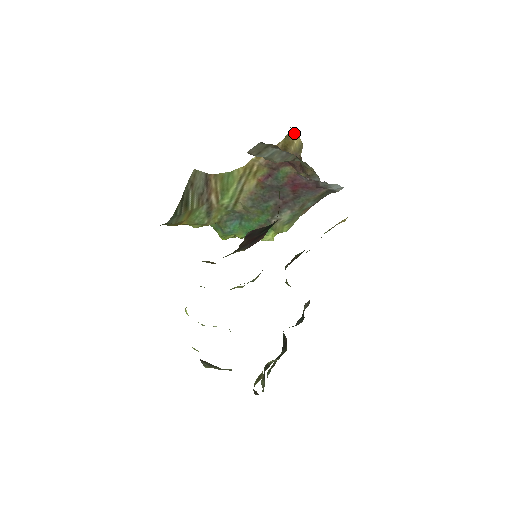
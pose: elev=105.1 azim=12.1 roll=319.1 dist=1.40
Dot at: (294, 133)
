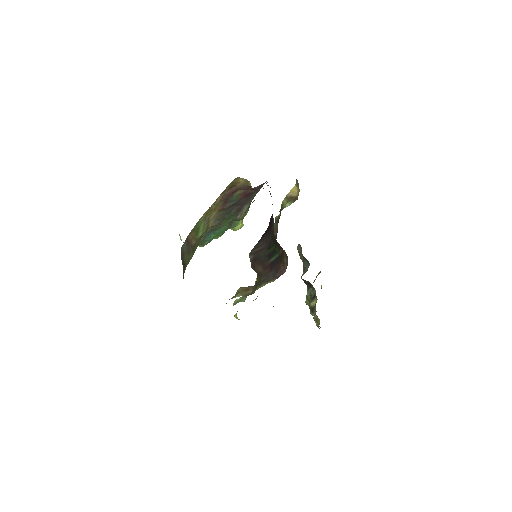
Dot at: (237, 178)
